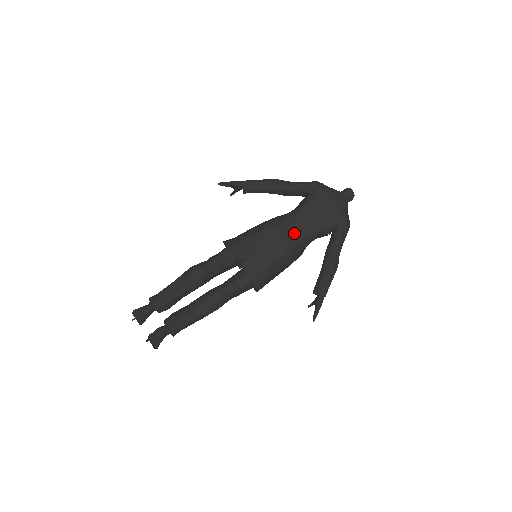
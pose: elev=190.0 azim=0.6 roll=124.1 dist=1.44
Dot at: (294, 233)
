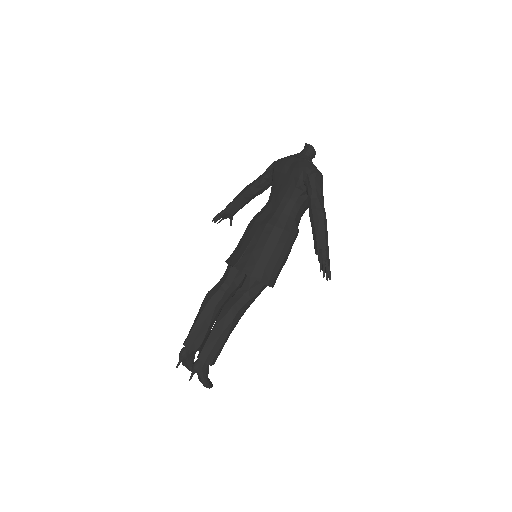
Dot at: (272, 214)
